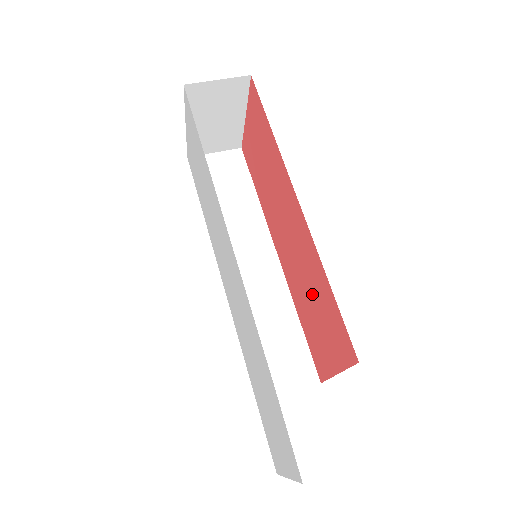
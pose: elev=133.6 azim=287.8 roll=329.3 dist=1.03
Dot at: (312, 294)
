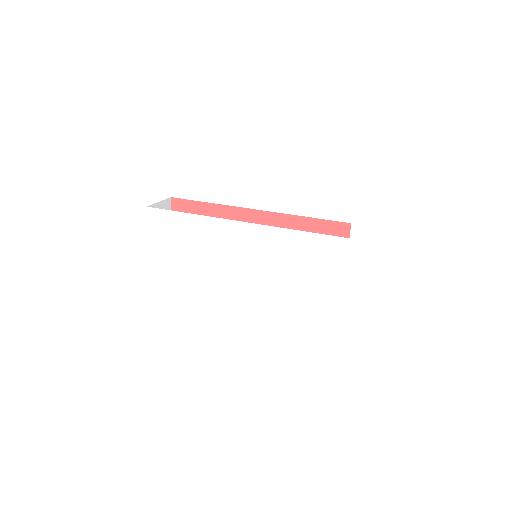
Dot at: occluded
